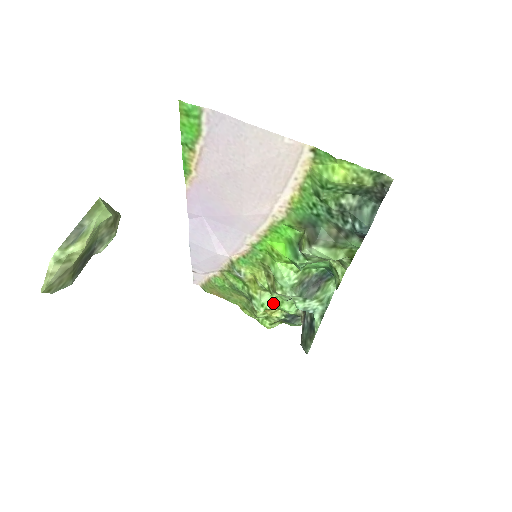
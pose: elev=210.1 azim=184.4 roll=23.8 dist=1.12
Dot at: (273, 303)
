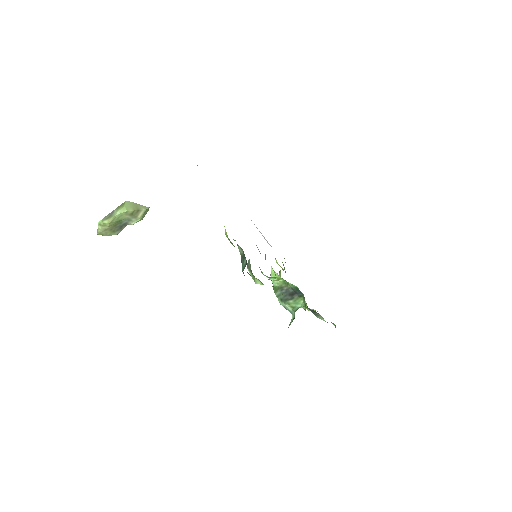
Dot at: occluded
